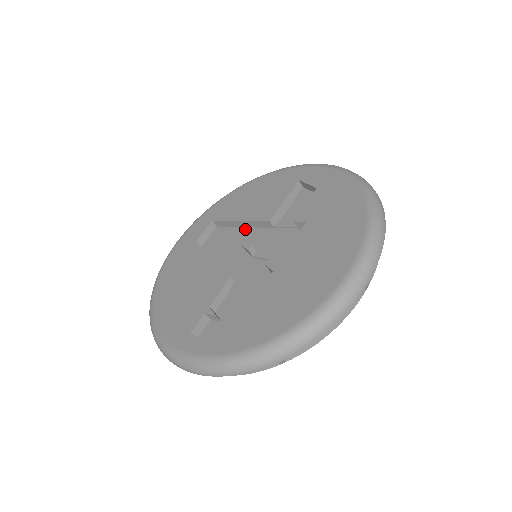
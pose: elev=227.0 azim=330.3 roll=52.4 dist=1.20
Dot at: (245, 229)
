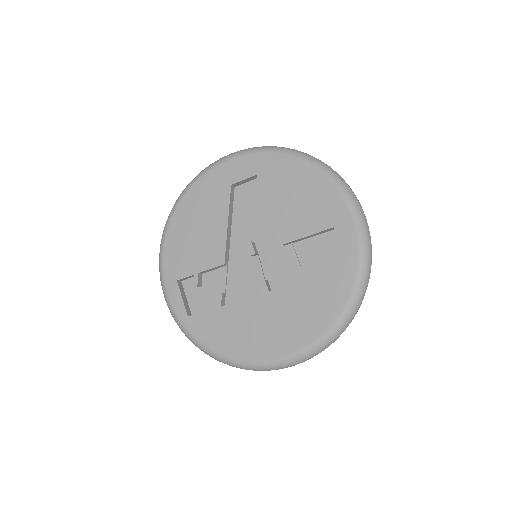
Dot at: (271, 215)
